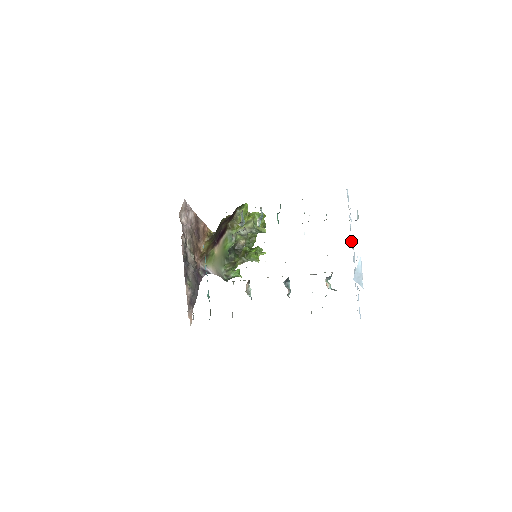
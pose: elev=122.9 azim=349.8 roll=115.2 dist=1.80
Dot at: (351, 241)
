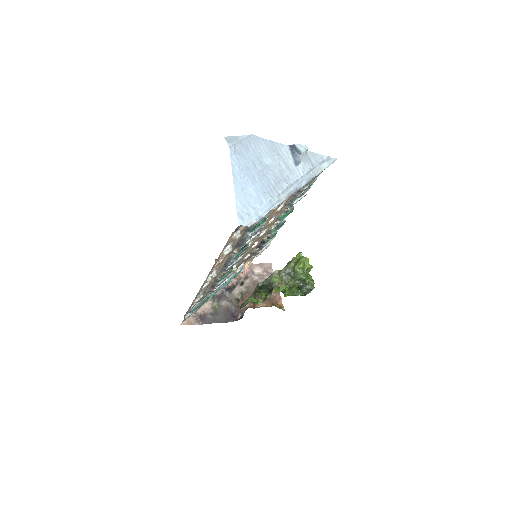
Dot at: (298, 184)
